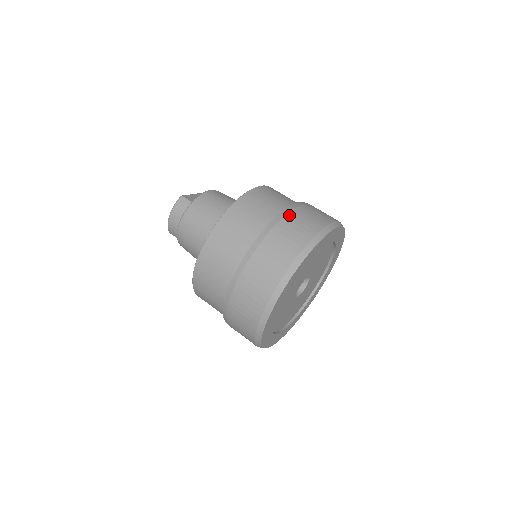
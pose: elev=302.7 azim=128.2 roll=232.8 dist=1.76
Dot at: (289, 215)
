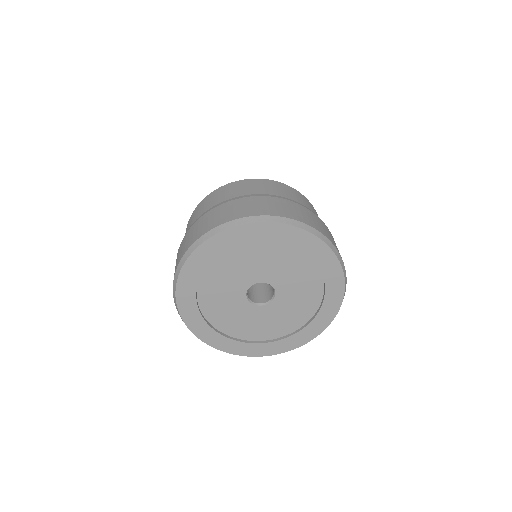
Dot at: (310, 211)
